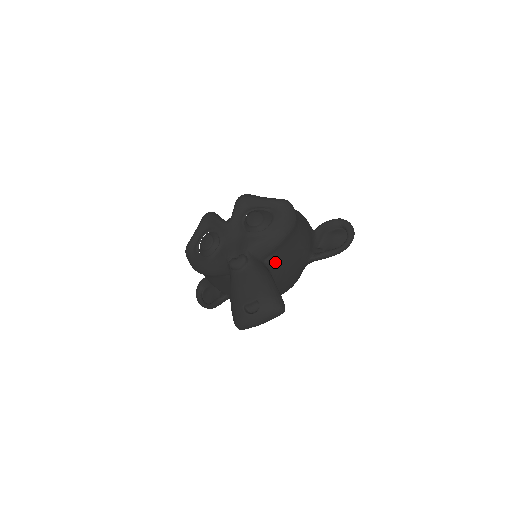
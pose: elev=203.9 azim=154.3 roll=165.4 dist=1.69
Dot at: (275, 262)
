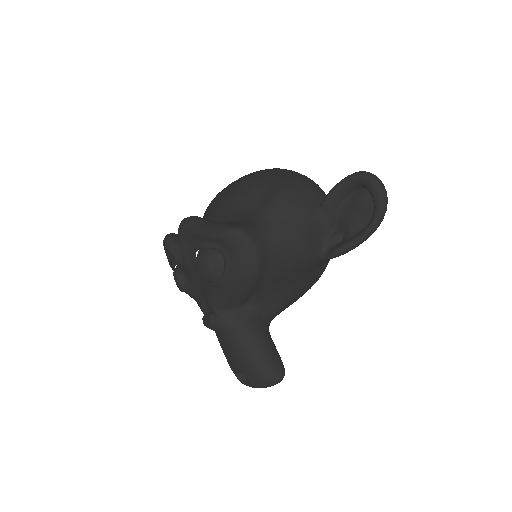
Dot at: (263, 297)
